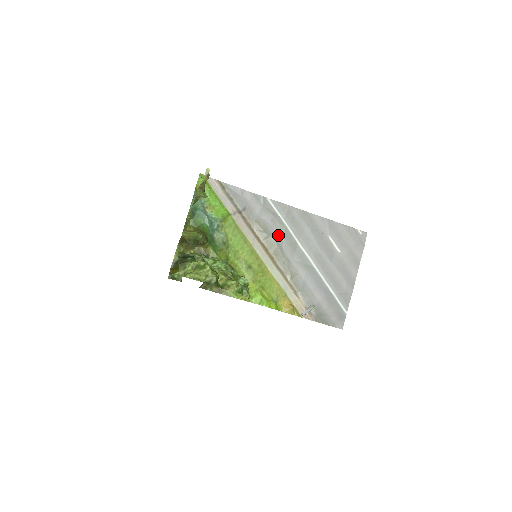
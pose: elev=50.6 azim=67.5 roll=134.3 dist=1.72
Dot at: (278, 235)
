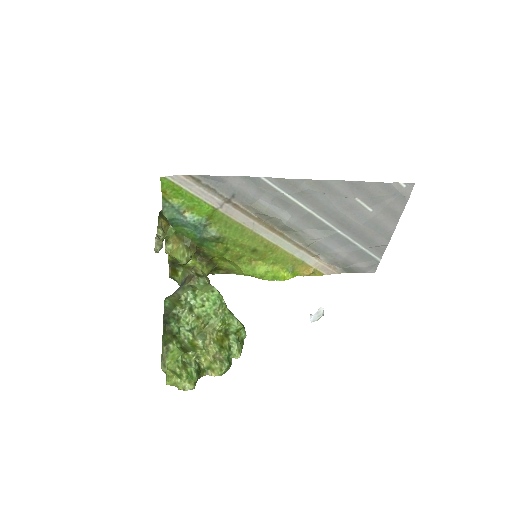
Dot at: (284, 212)
